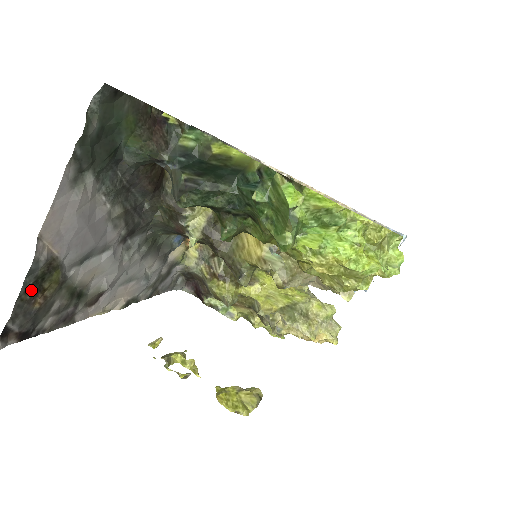
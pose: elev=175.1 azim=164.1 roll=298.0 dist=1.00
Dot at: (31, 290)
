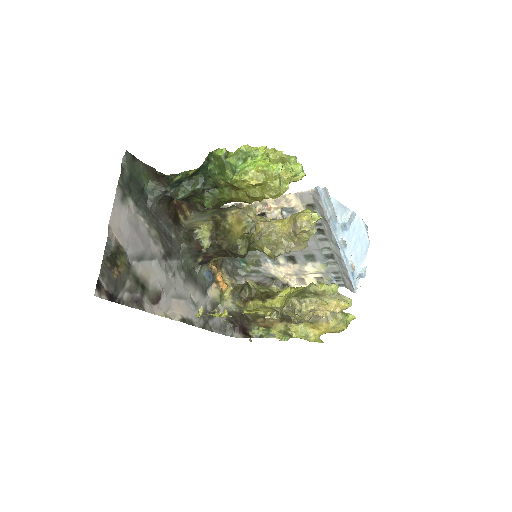
Dot at: (110, 261)
